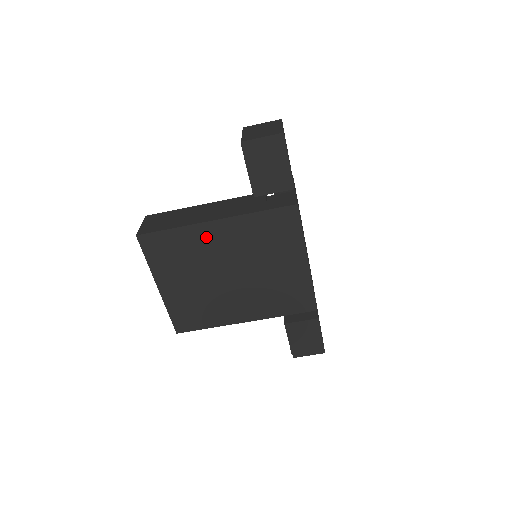
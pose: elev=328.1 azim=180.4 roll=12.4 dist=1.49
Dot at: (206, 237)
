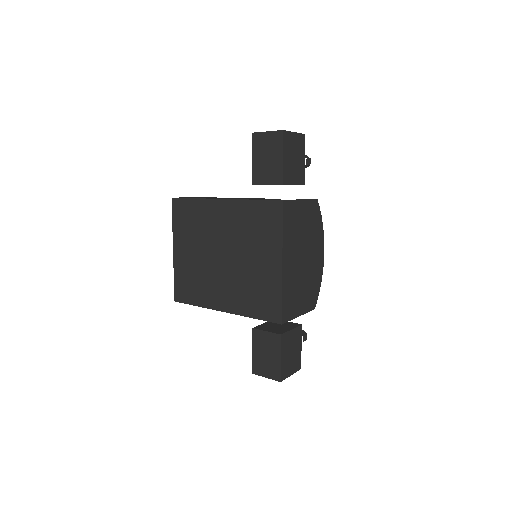
Dot at: (213, 213)
